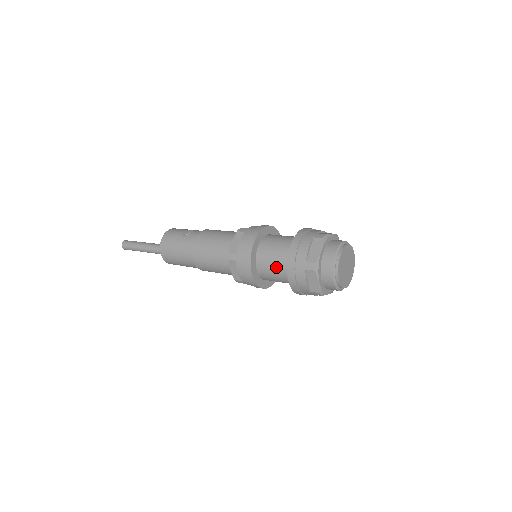
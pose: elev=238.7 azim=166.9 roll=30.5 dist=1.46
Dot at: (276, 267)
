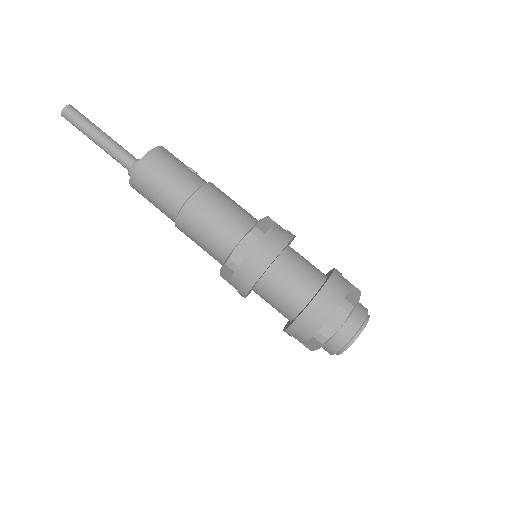
Dot at: (297, 281)
